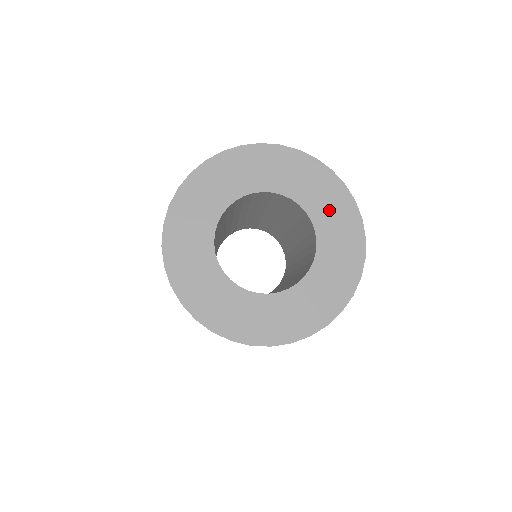
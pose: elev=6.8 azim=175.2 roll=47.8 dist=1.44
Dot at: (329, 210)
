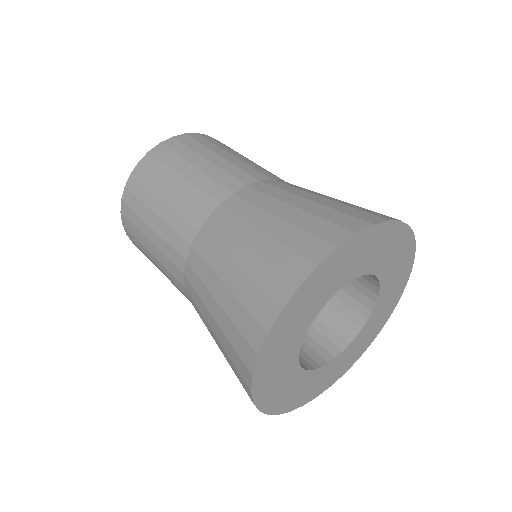
Dot at: (395, 273)
